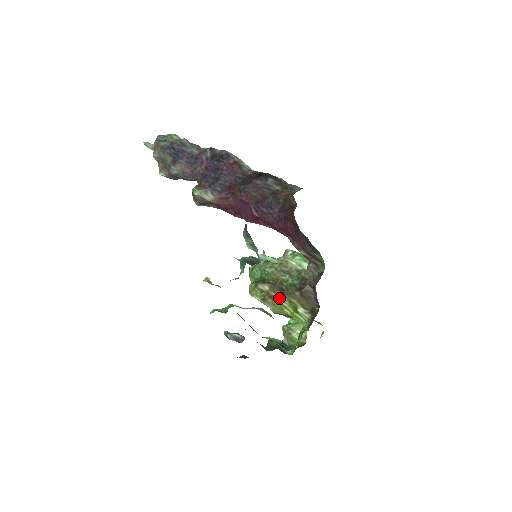
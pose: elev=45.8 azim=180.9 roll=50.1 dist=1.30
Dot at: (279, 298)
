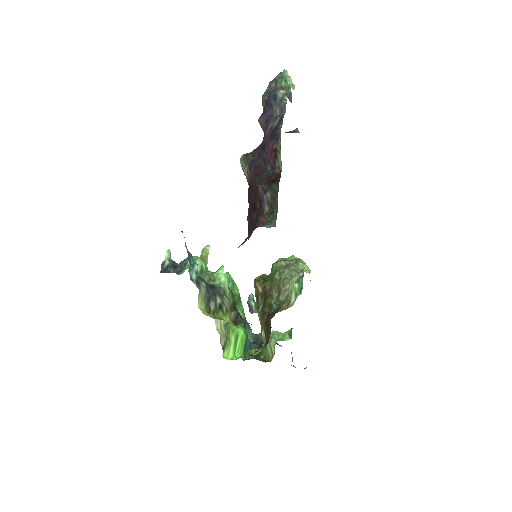
Dot at: (260, 307)
